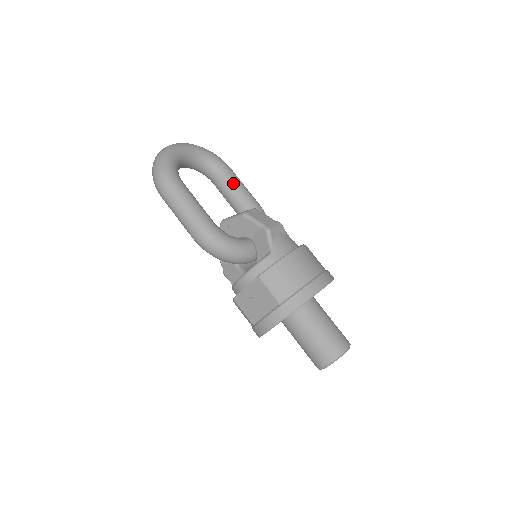
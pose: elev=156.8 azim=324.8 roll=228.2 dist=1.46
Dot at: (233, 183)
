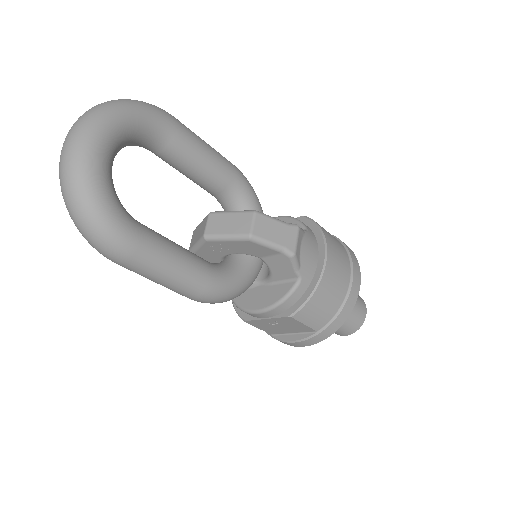
Dot at: (194, 154)
